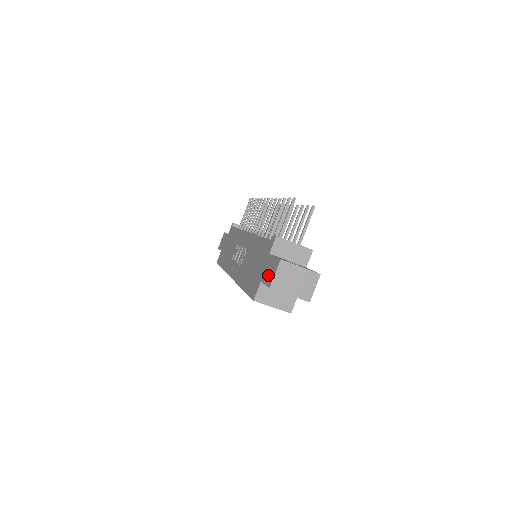
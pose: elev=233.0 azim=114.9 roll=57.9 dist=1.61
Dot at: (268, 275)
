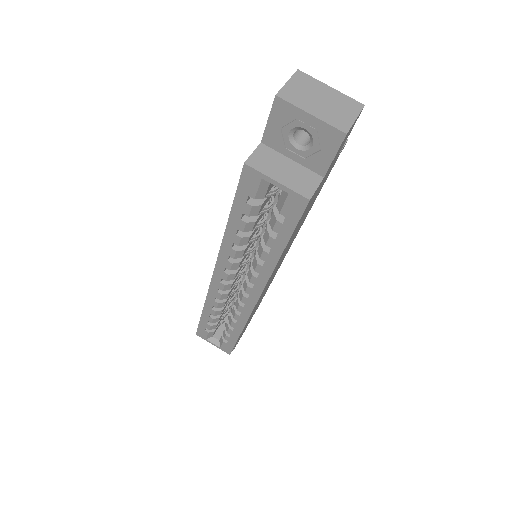
Dot at: occluded
